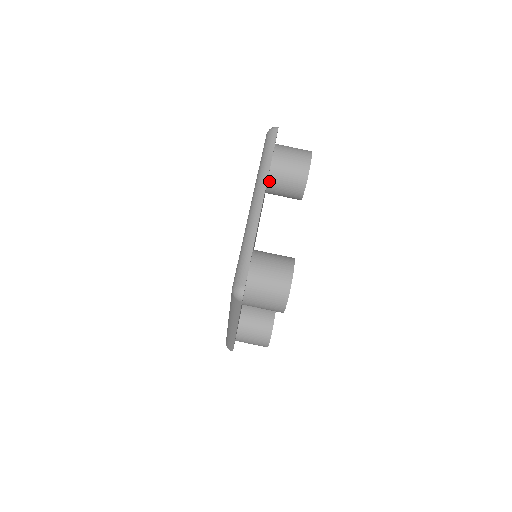
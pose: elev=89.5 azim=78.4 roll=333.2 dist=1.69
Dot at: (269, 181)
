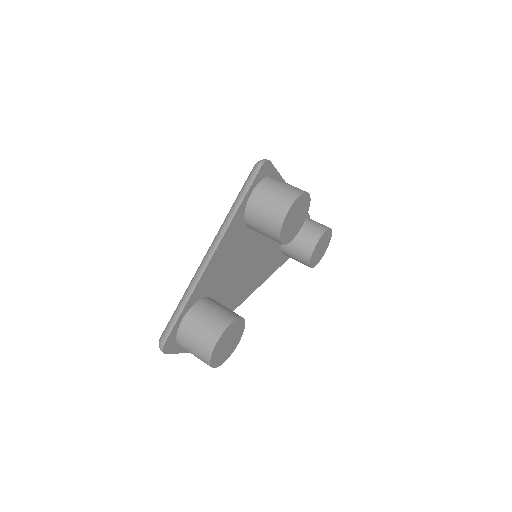
Dot at: occluded
